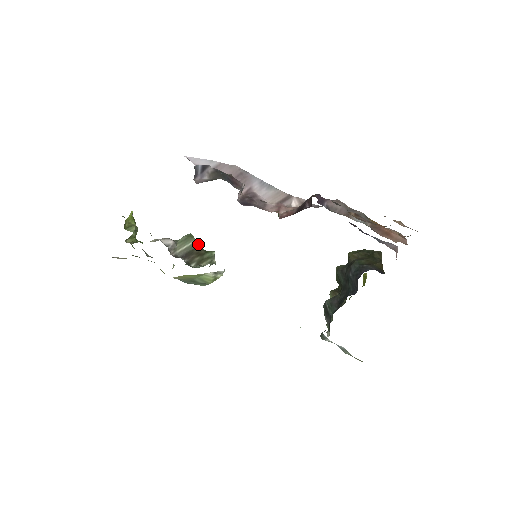
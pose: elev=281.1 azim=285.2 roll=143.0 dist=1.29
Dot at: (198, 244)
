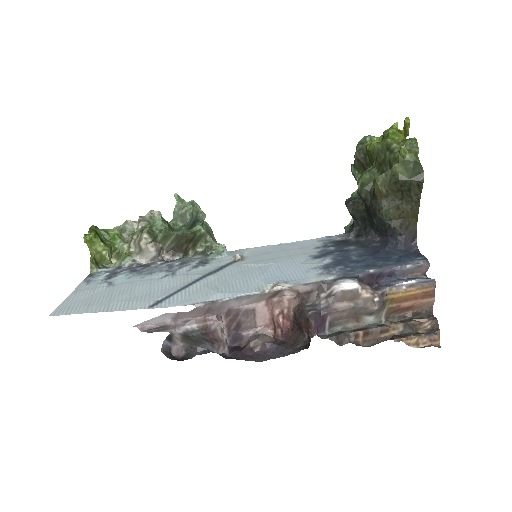
Dot at: (180, 233)
